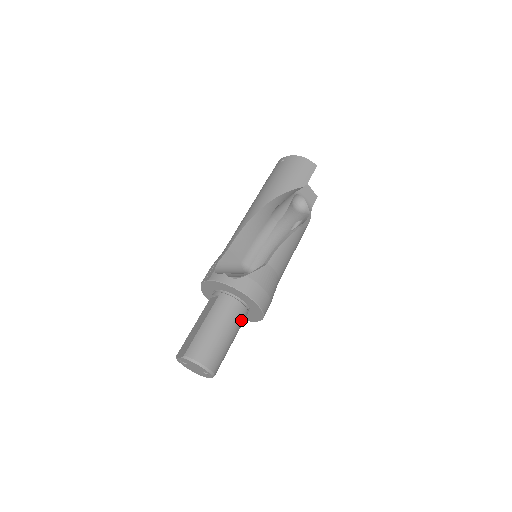
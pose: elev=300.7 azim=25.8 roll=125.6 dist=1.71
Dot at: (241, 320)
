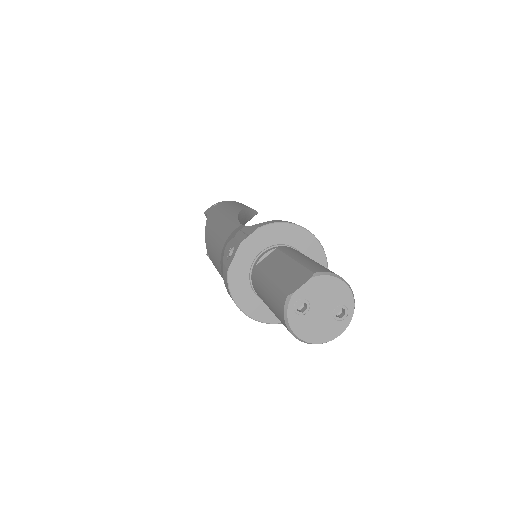
Dot at: occluded
